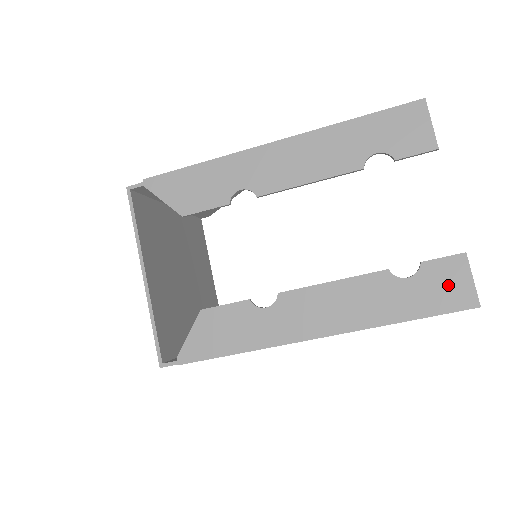
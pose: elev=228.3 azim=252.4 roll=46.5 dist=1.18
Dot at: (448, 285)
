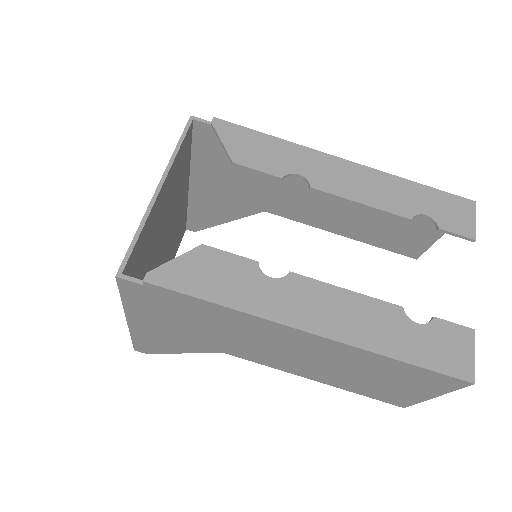
Dot at: (452, 349)
